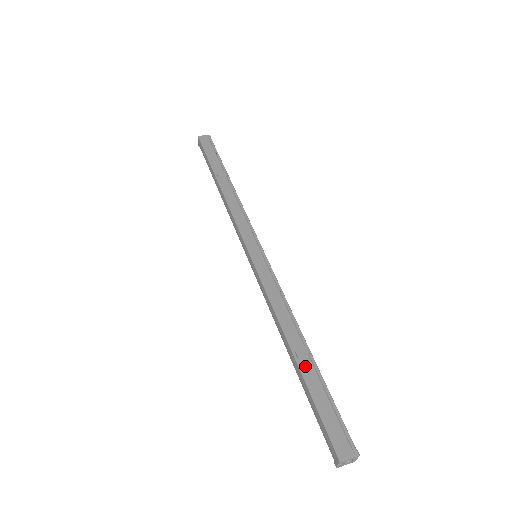
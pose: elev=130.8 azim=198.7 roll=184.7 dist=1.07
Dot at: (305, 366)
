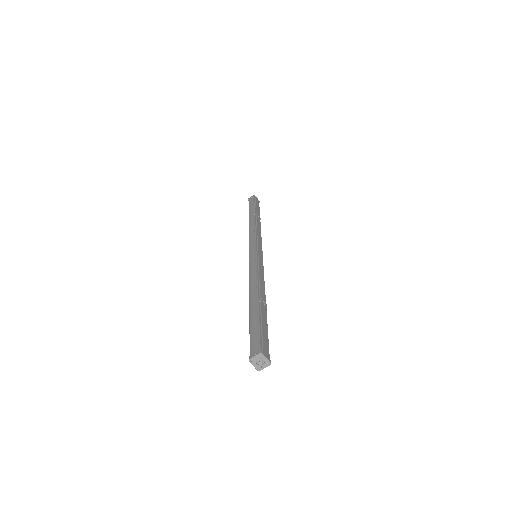
Dot at: (262, 308)
